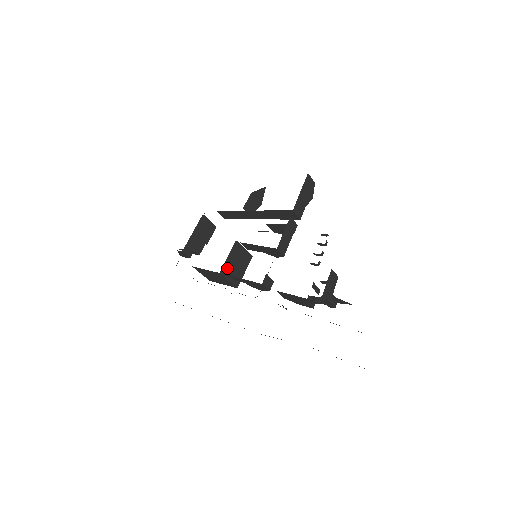
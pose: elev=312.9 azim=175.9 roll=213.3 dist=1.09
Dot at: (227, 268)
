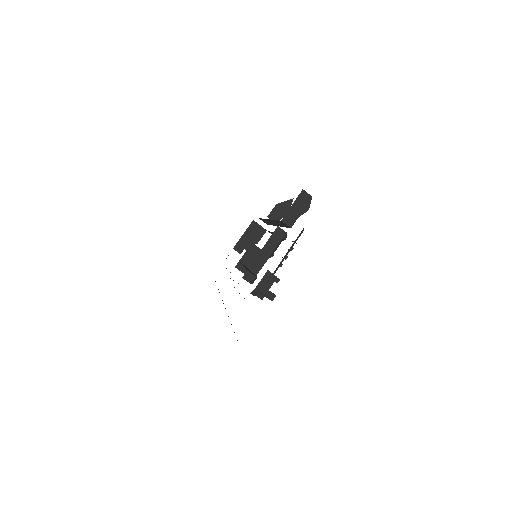
Dot at: (243, 264)
